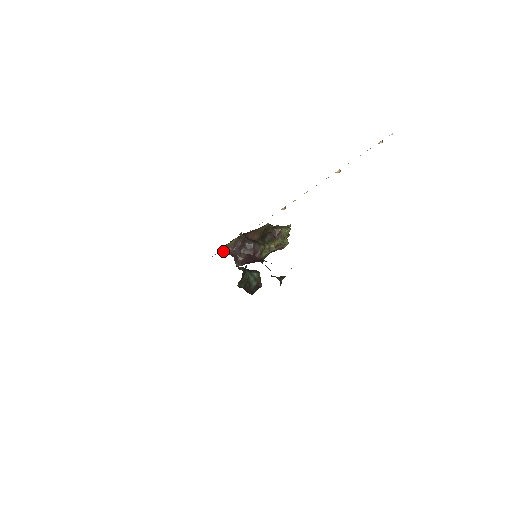
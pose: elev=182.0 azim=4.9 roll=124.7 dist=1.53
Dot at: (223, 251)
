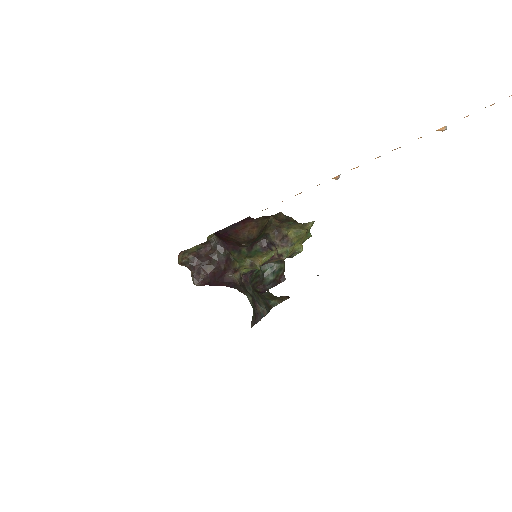
Dot at: (178, 259)
